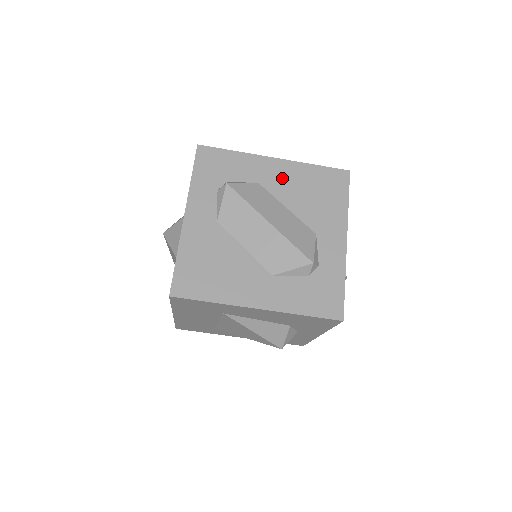
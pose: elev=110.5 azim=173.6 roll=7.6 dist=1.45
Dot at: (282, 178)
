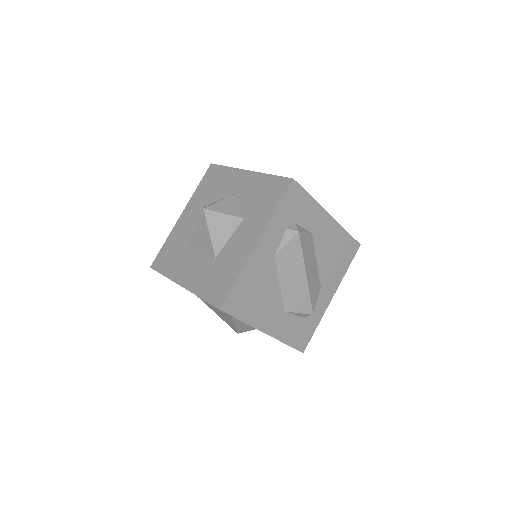
Dot at: (326, 235)
